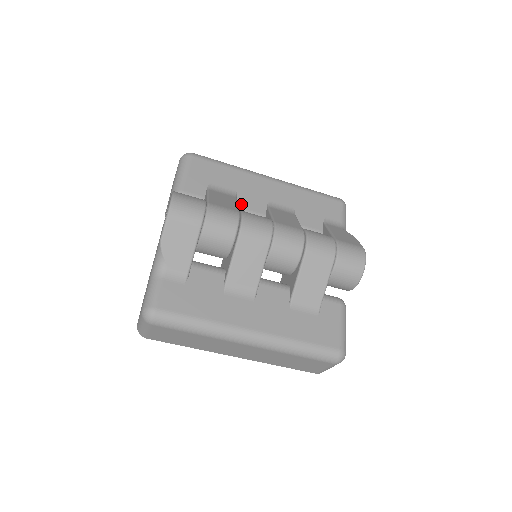
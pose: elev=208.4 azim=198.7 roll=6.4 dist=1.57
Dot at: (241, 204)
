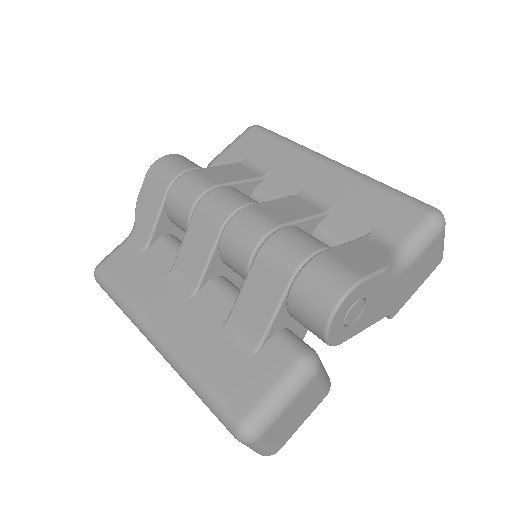
Dot at: (265, 186)
